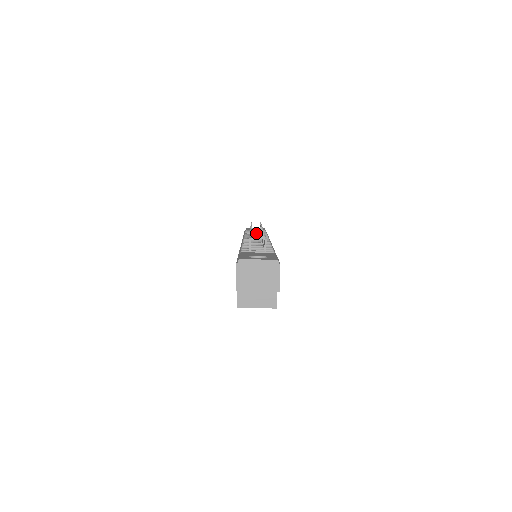
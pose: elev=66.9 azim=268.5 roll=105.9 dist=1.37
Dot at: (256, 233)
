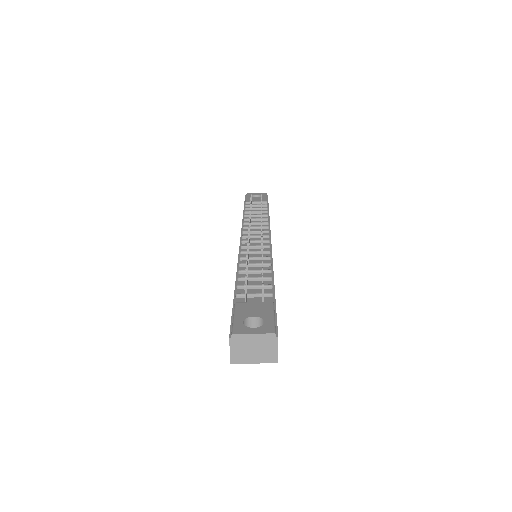
Dot at: (256, 215)
